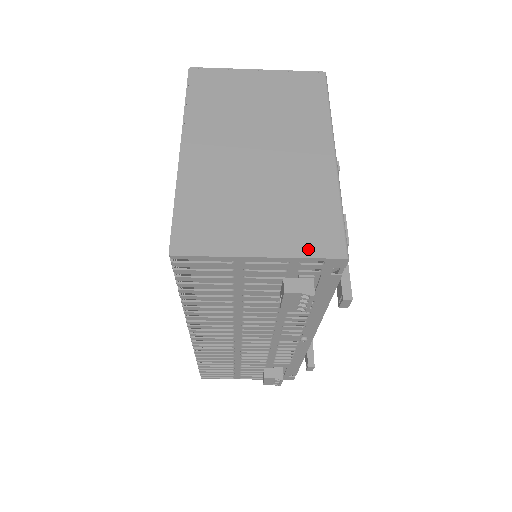
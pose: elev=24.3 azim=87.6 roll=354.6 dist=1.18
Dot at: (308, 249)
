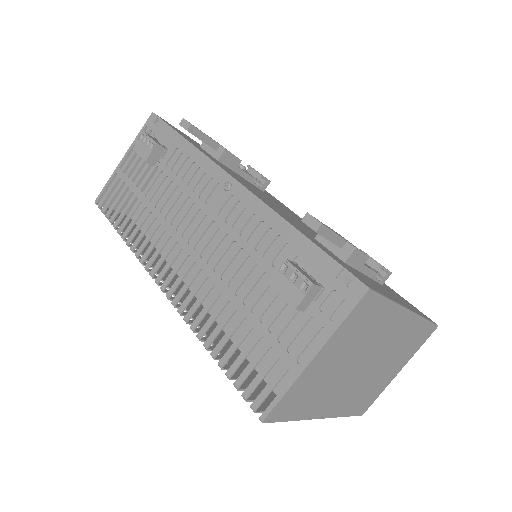
Dot at: occluded
